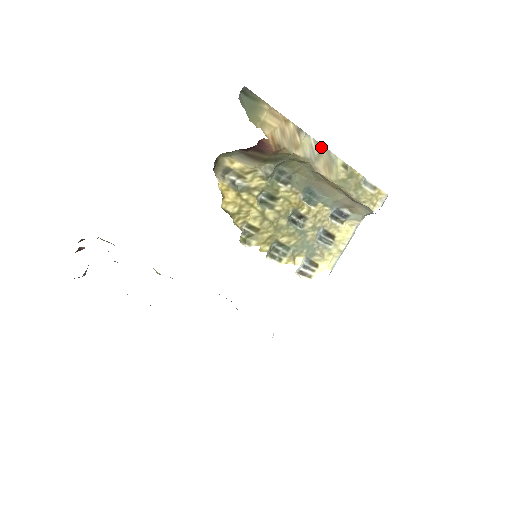
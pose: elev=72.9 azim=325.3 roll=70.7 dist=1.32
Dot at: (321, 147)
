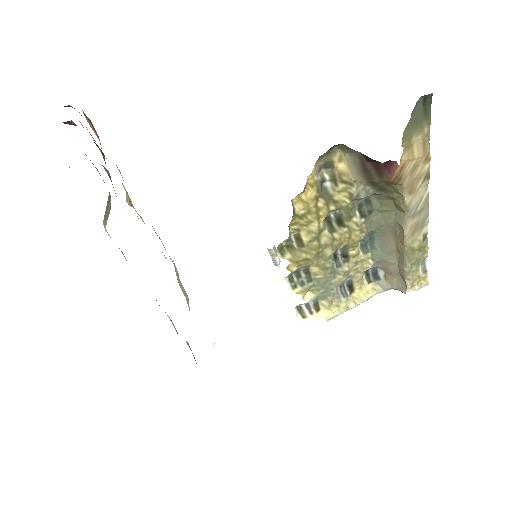
Dot at: (427, 206)
